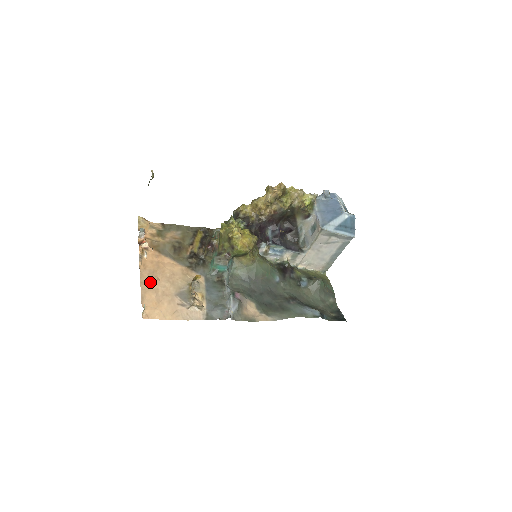
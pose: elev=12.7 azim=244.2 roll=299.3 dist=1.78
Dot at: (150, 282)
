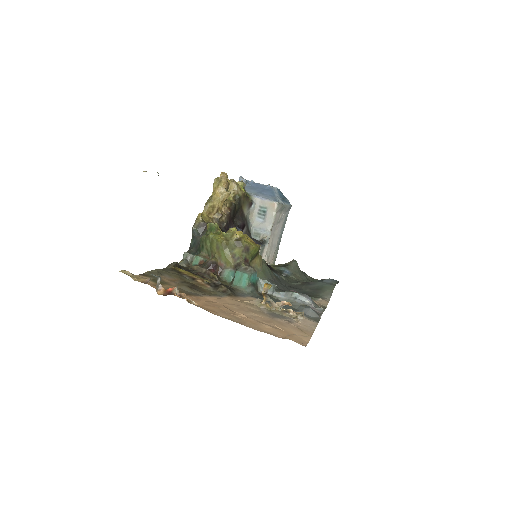
Dot at: (242, 319)
